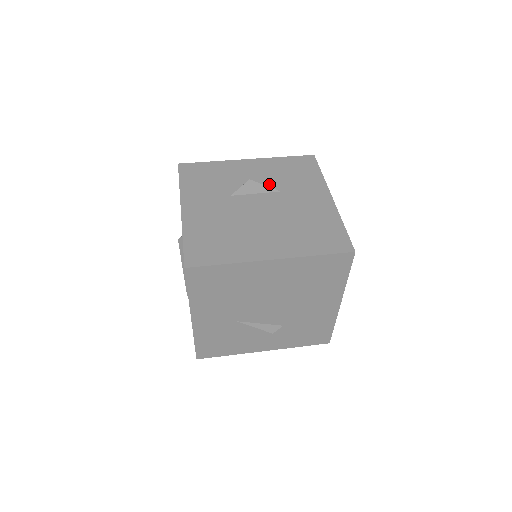
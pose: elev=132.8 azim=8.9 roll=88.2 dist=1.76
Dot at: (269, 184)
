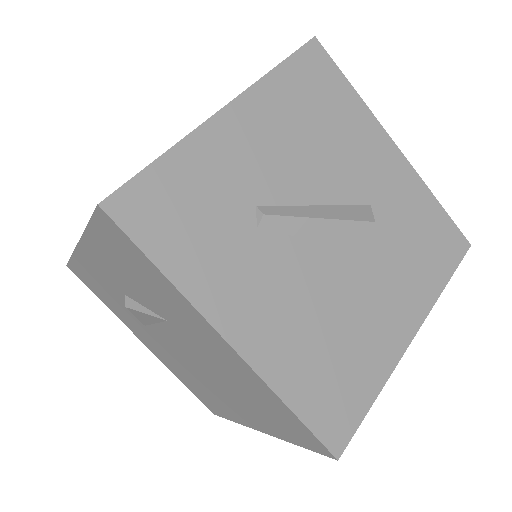
Dot at: (145, 304)
